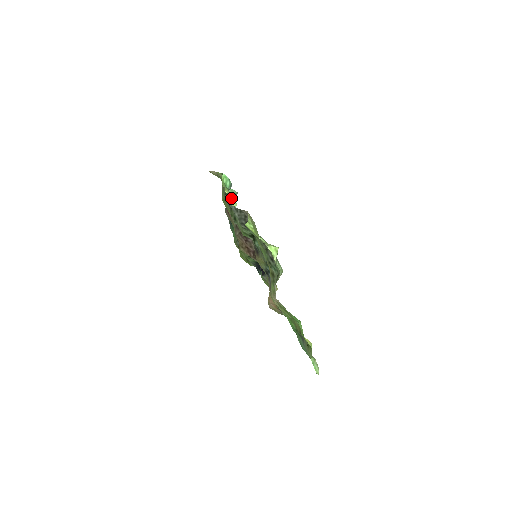
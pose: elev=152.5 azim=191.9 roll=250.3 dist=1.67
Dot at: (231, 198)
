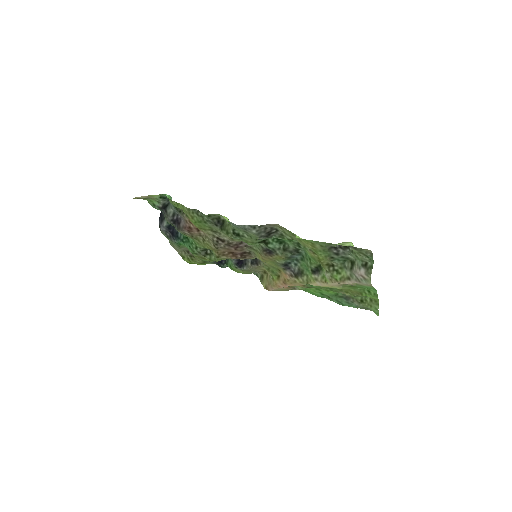
Dot at: (225, 217)
